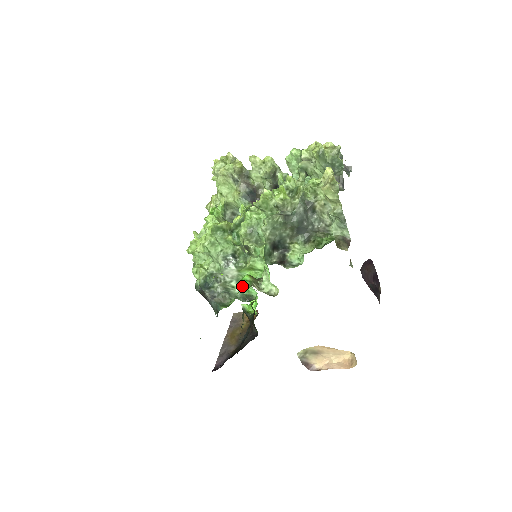
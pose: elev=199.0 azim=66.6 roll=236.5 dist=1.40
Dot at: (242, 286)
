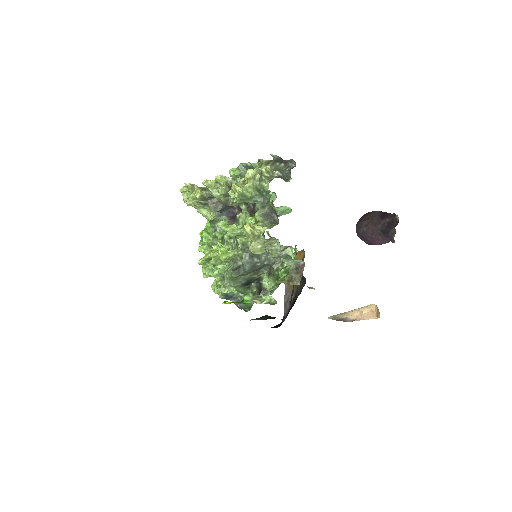
Dot at: occluded
